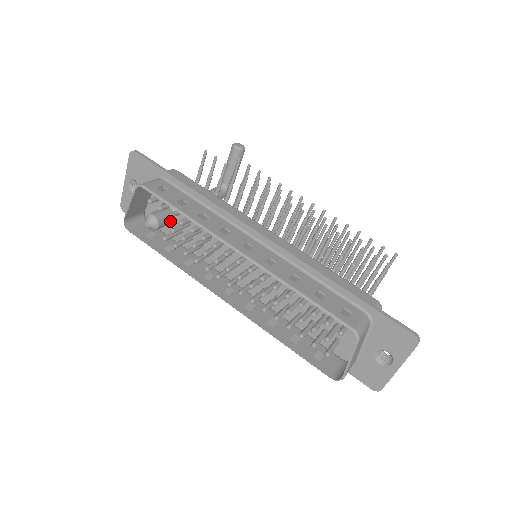
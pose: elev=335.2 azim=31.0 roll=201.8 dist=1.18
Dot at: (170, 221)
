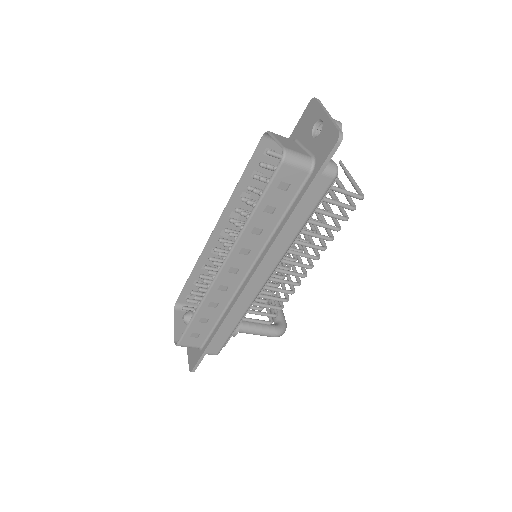
Dot at: occluded
